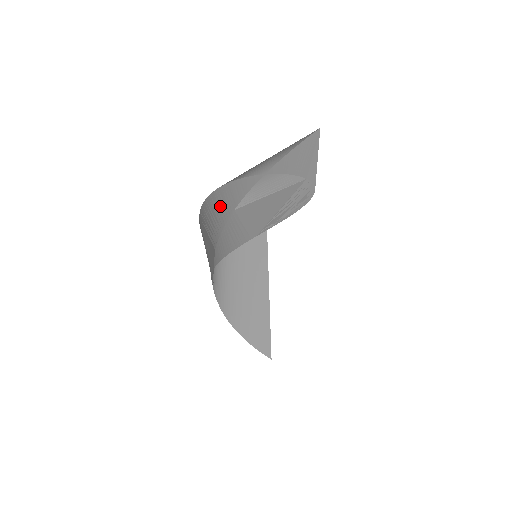
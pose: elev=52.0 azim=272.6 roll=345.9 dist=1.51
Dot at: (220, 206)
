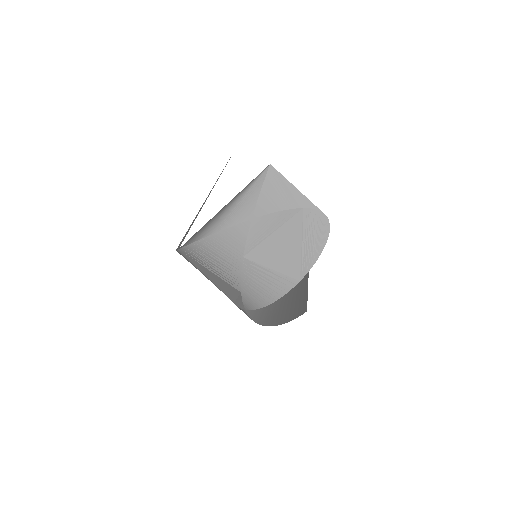
Dot at: (219, 254)
